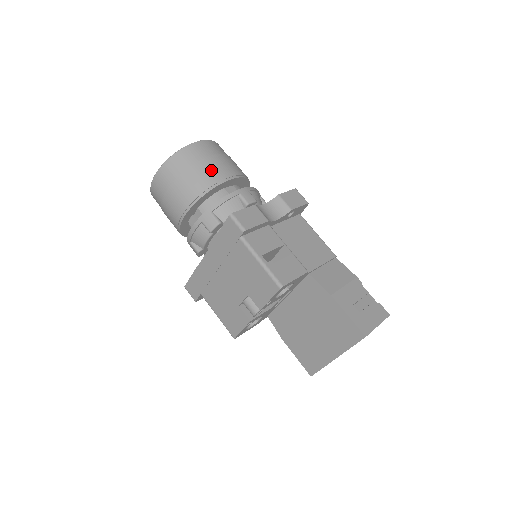
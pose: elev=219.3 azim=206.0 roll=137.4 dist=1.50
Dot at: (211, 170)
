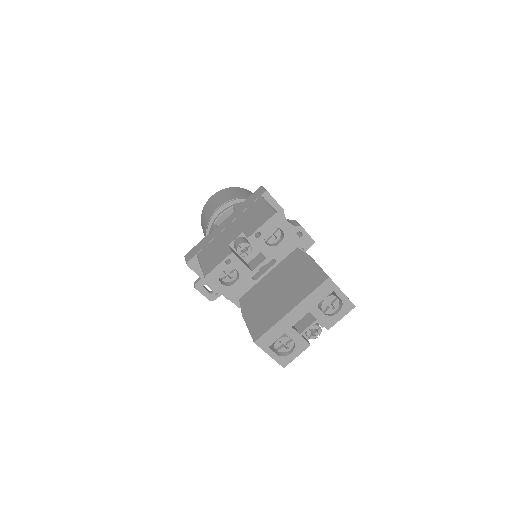
Dot at: occluded
